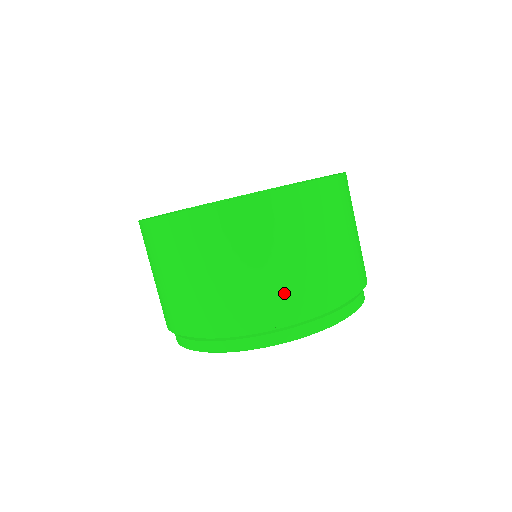
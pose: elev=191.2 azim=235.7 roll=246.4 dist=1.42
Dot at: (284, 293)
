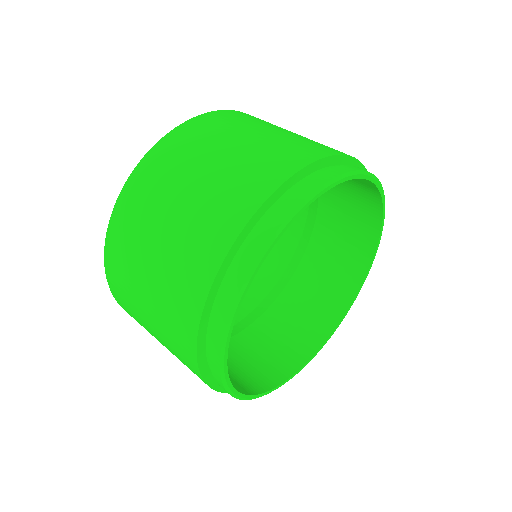
Dot at: (239, 182)
